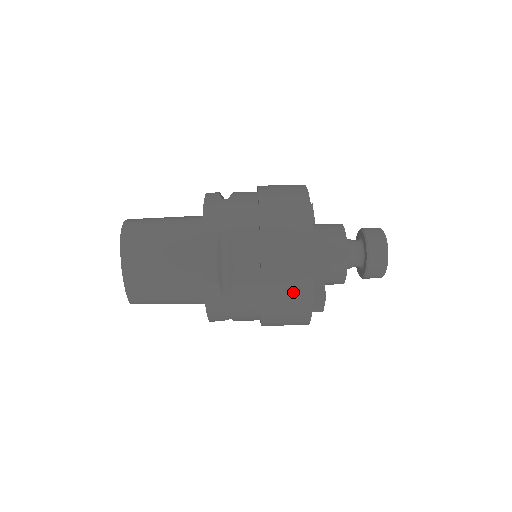
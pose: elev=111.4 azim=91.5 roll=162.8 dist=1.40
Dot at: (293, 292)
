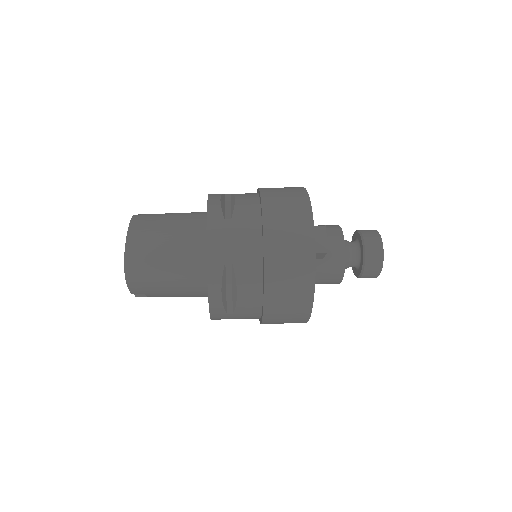
Dot at: (292, 209)
